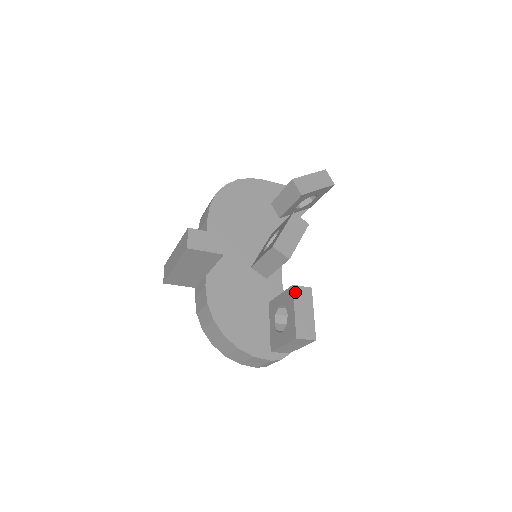
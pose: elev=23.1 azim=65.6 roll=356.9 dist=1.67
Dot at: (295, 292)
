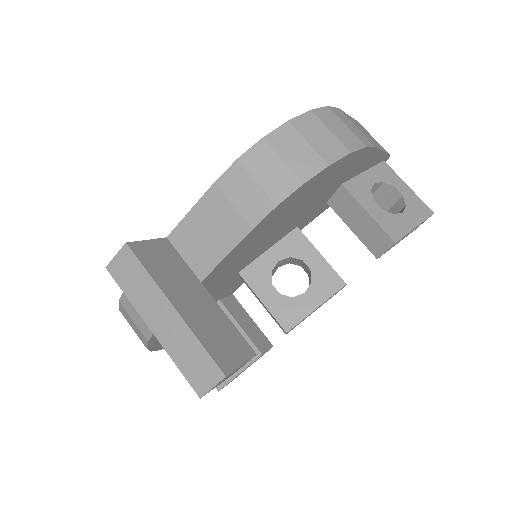
Dot at: occluded
